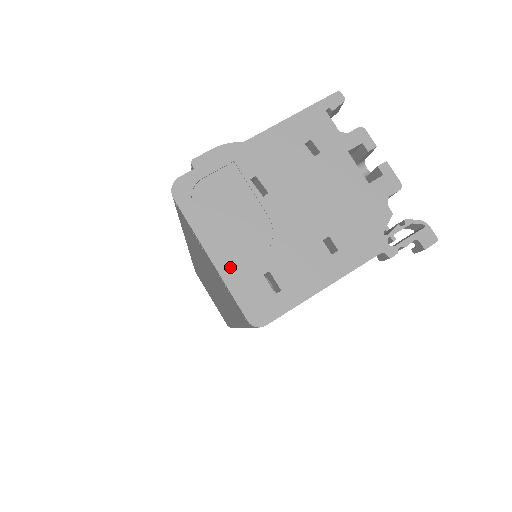
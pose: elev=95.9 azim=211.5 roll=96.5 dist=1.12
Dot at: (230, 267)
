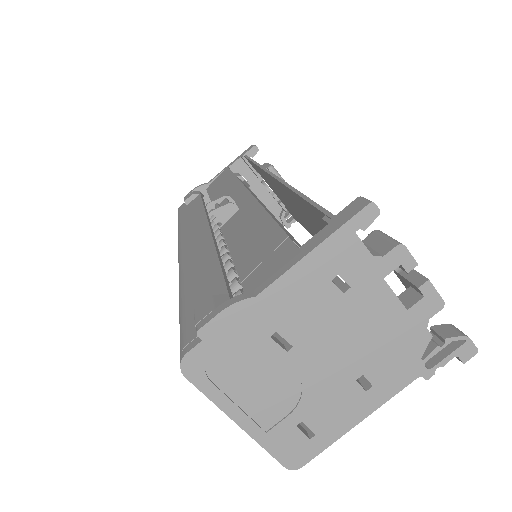
Dot at: (260, 426)
